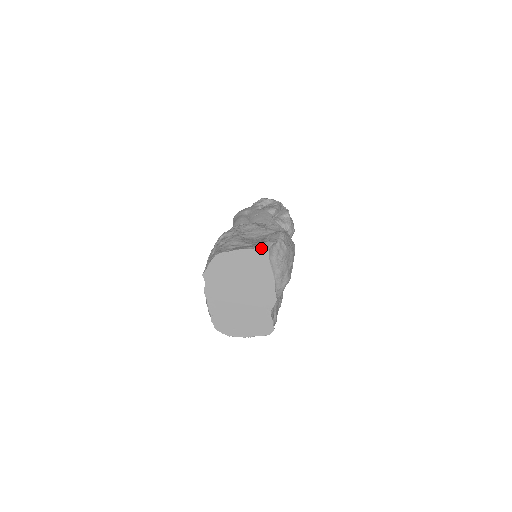
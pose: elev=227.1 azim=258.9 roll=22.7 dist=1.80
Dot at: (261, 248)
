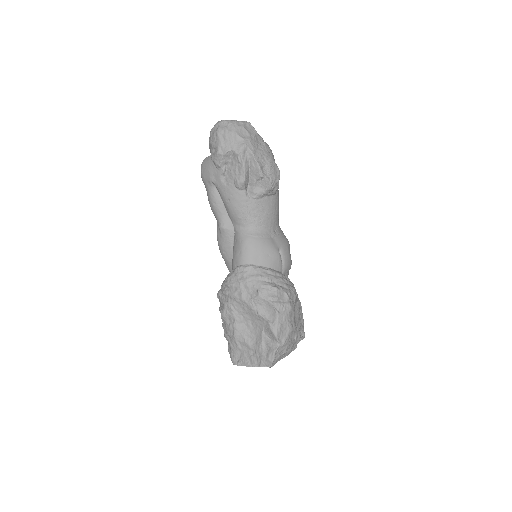
Dot at: occluded
